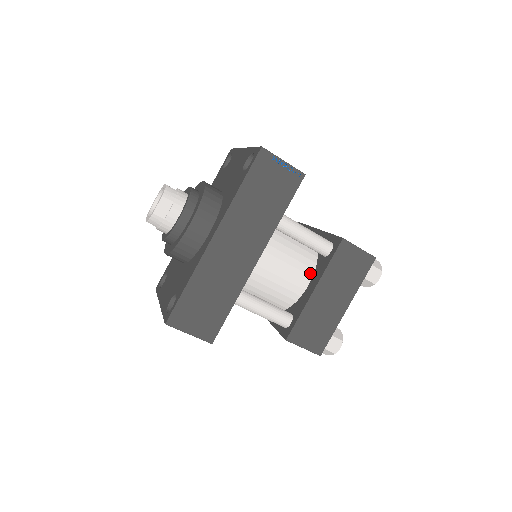
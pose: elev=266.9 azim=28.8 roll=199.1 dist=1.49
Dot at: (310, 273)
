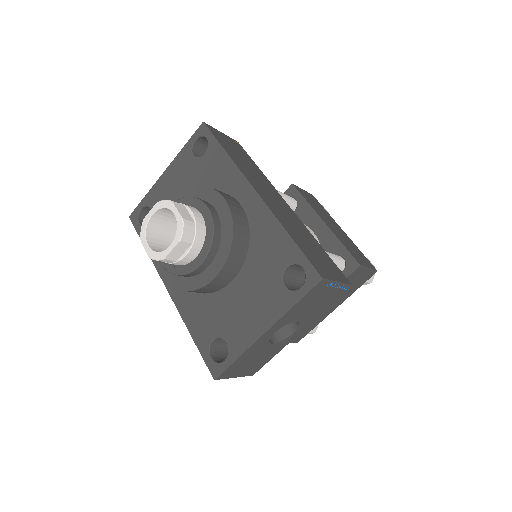
Dot at: (304, 224)
